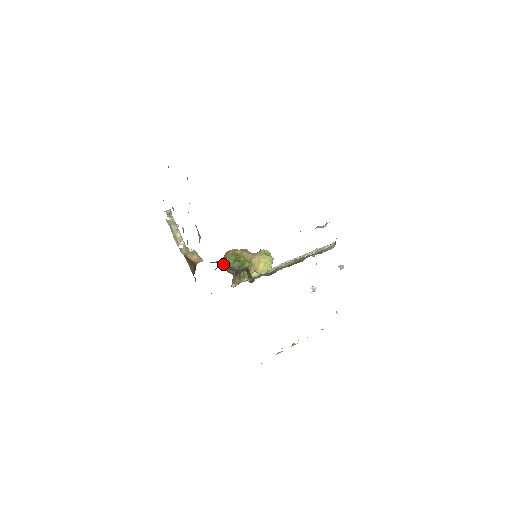
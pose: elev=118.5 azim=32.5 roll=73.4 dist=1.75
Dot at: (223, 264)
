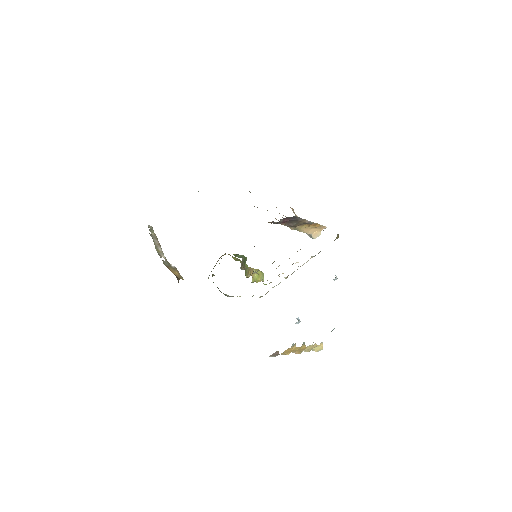
Dot at: occluded
